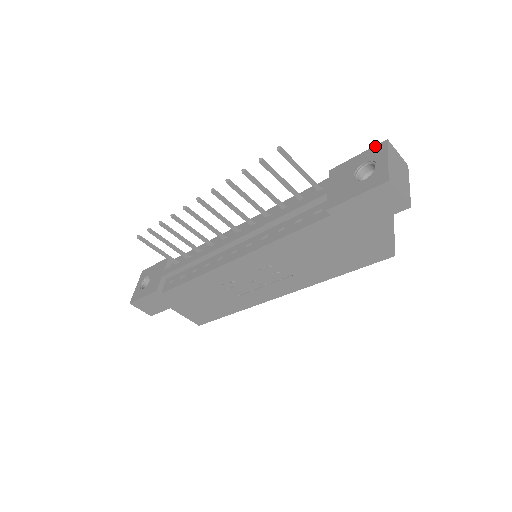
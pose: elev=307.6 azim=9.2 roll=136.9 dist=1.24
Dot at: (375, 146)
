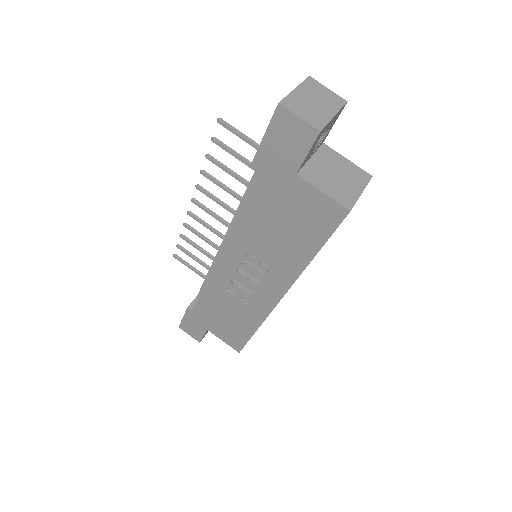
Dot at: occluded
